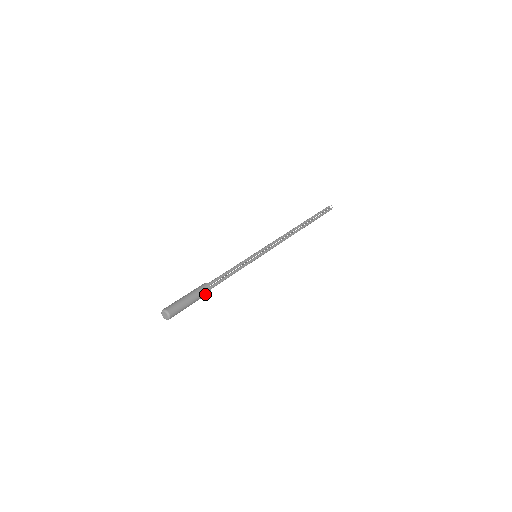
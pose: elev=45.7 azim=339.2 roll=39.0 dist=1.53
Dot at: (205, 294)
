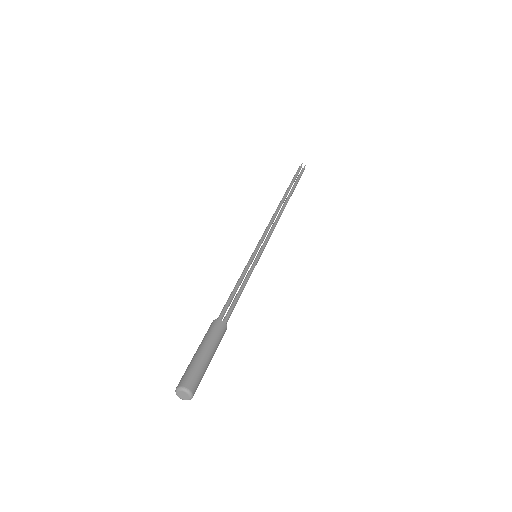
Dot at: (222, 337)
